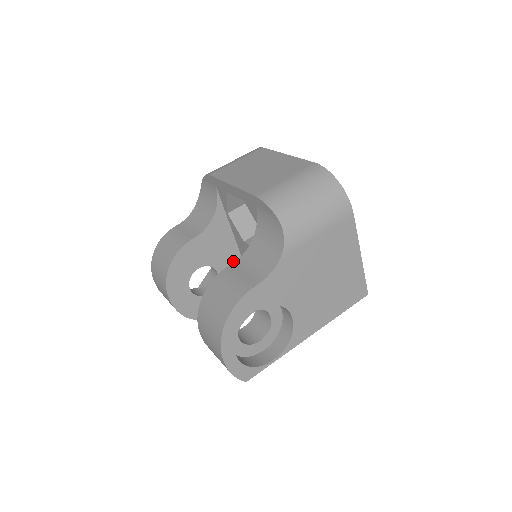
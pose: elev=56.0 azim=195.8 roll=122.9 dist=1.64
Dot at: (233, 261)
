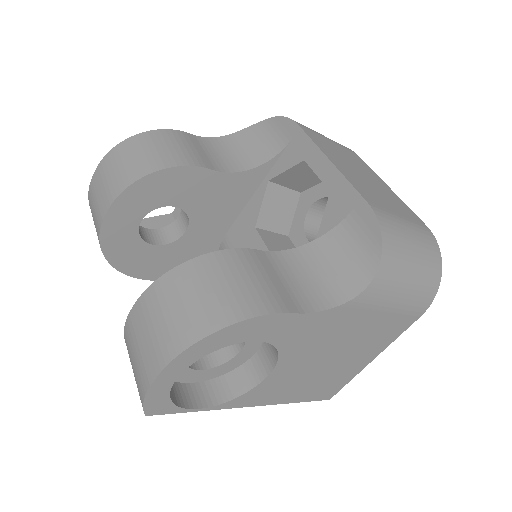
Dot at: (212, 233)
